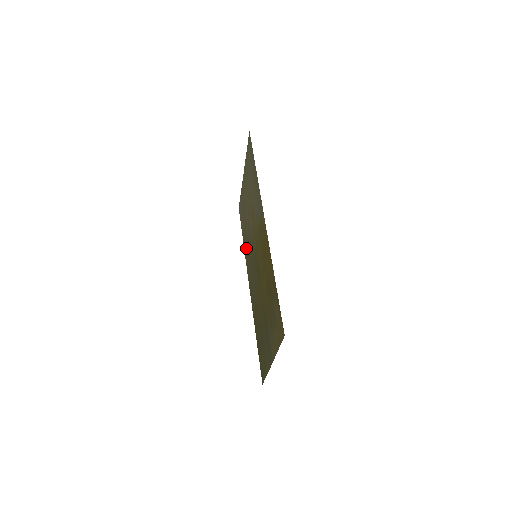
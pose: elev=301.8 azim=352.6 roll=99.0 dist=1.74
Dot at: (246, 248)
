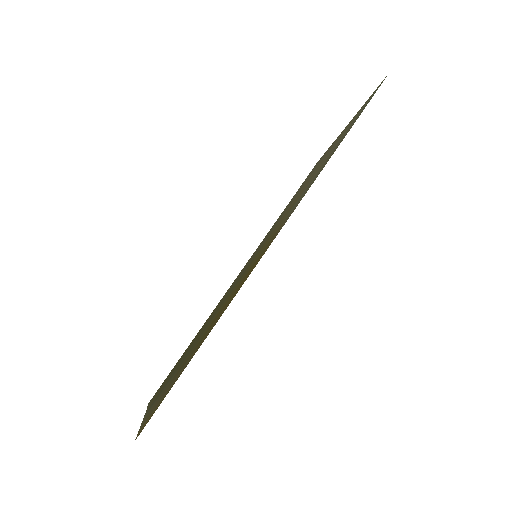
Dot at: (274, 224)
